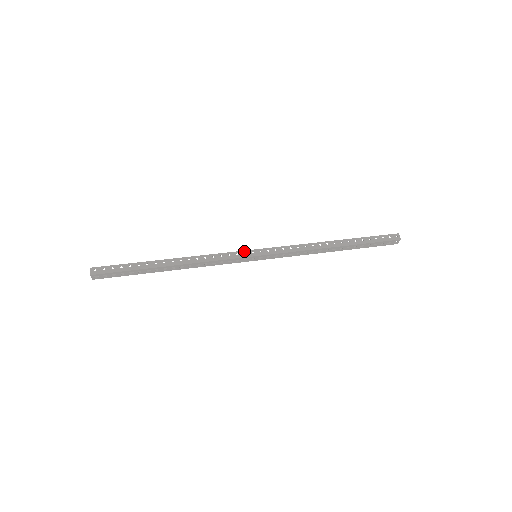
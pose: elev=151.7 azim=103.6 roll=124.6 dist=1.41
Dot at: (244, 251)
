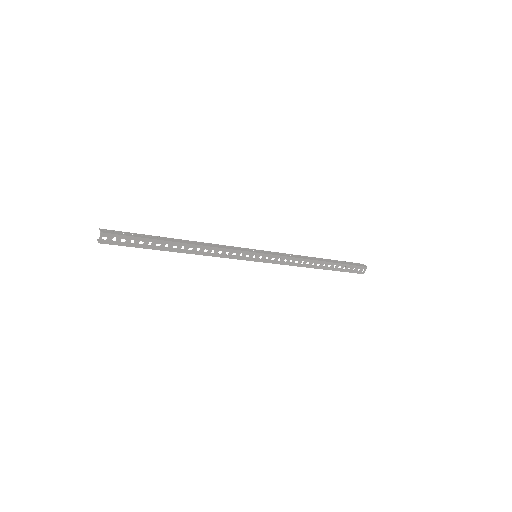
Dot at: (246, 248)
